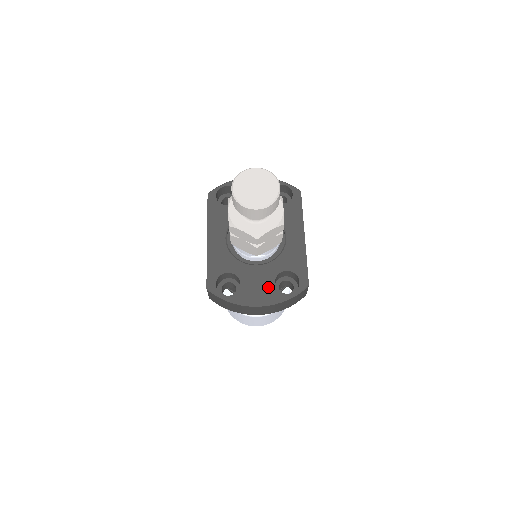
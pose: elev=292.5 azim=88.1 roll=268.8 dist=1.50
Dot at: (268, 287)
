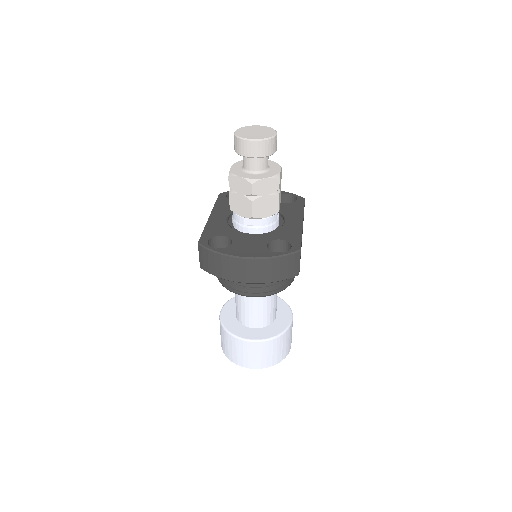
Dot at: (259, 247)
